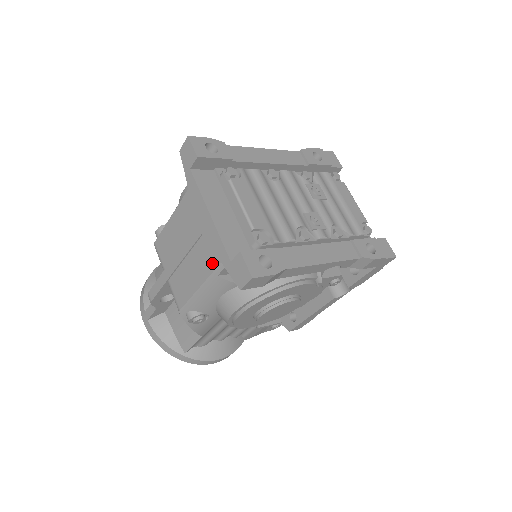
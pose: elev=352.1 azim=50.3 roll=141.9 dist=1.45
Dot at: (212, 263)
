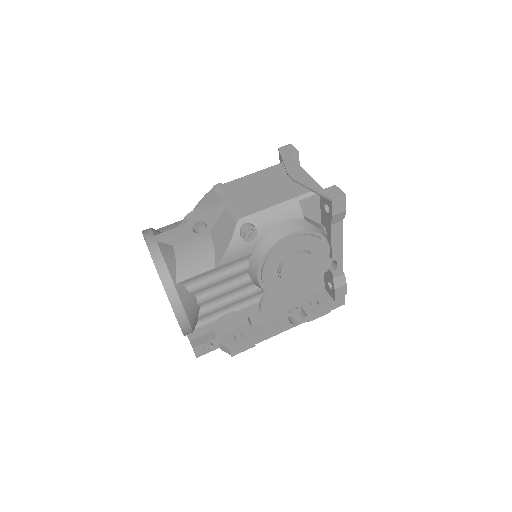
Dot at: (298, 192)
